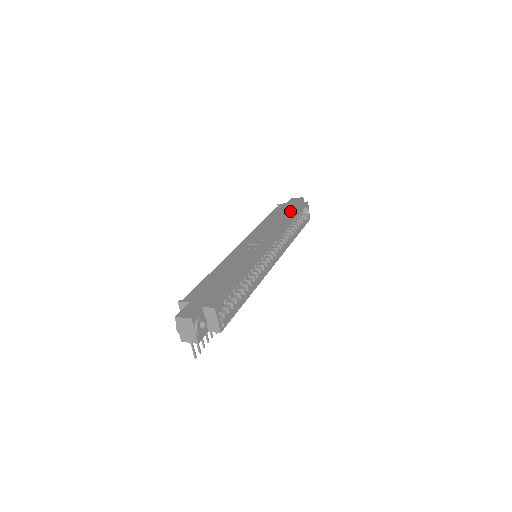
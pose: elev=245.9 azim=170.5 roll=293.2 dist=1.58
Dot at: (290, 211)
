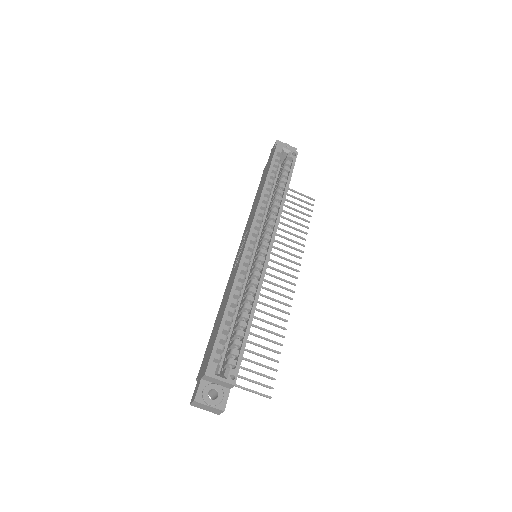
Dot at: (265, 173)
